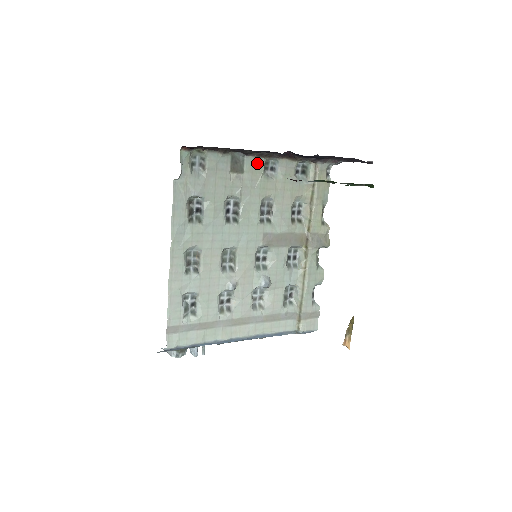
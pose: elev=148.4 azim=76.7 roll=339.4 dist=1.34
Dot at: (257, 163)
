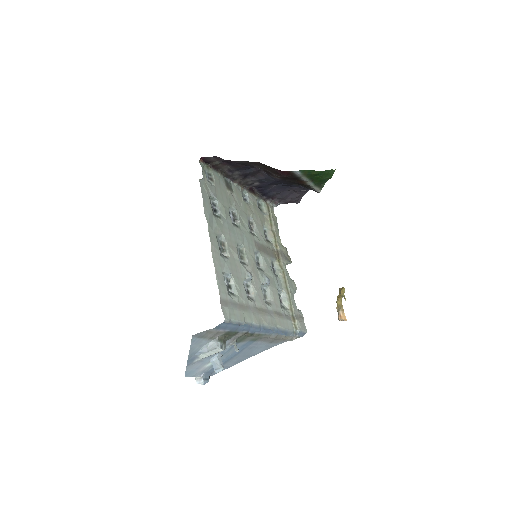
Dot at: (238, 189)
